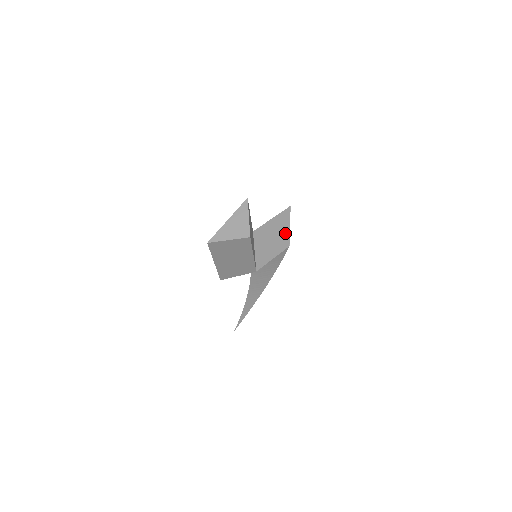
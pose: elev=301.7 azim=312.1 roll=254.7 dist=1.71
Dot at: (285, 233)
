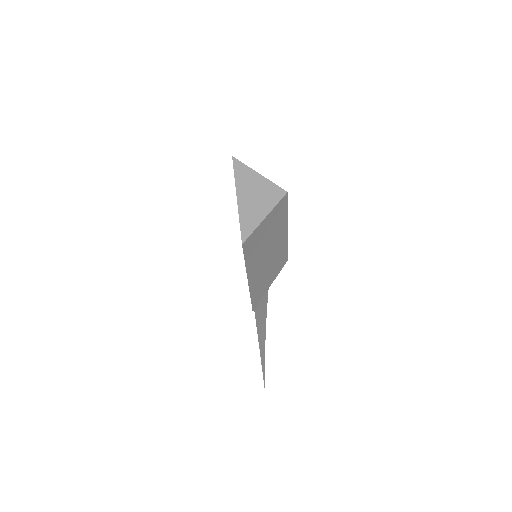
Dot at: occluded
